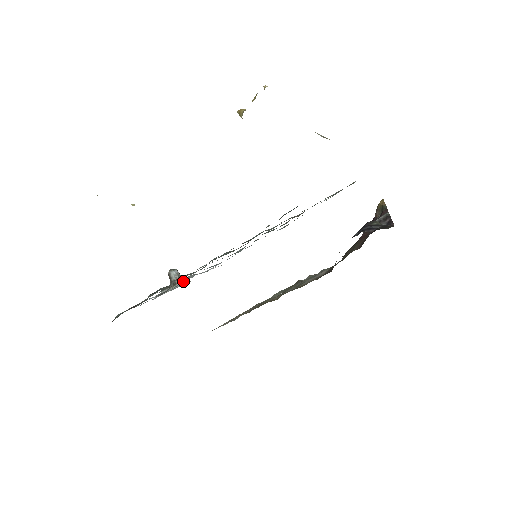
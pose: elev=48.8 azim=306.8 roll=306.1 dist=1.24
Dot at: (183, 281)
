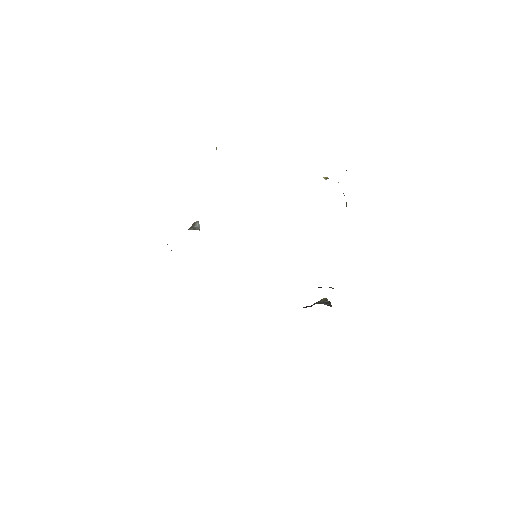
Dot at: occluded
